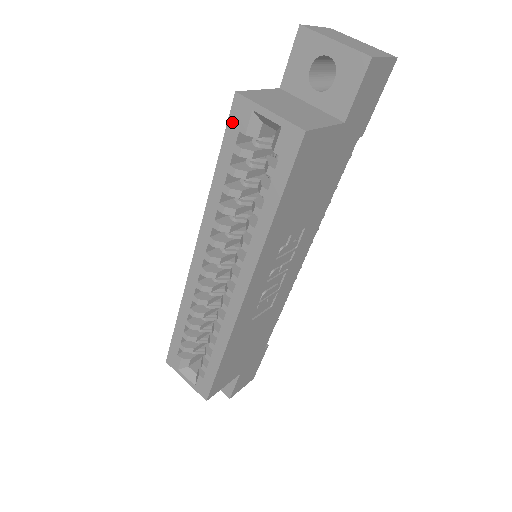
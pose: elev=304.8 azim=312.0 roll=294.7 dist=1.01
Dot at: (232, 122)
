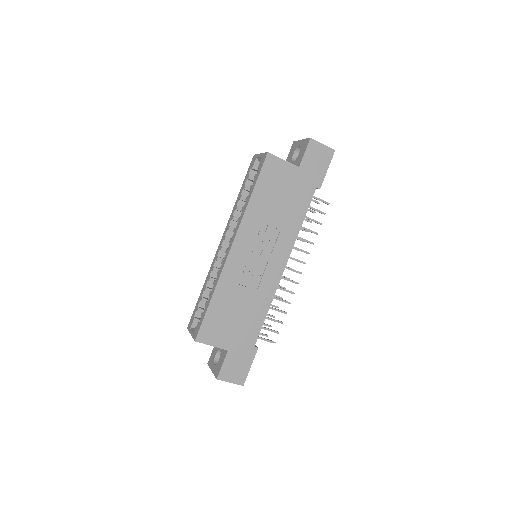
Dot at: (250, 167)
